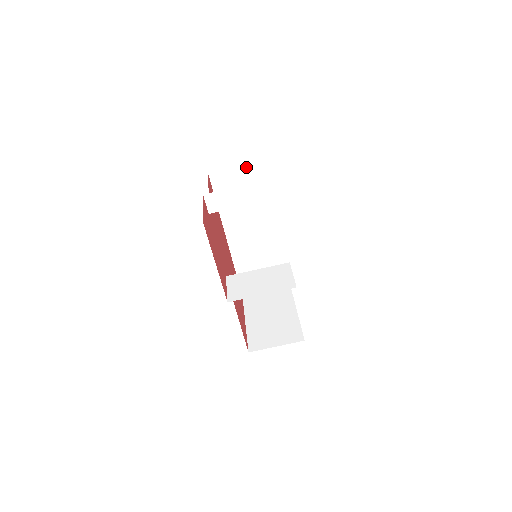
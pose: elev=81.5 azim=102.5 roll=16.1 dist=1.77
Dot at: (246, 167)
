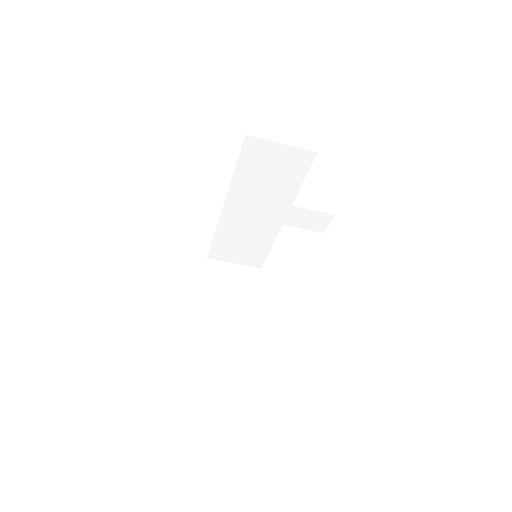
Dot at: (292, 148)
